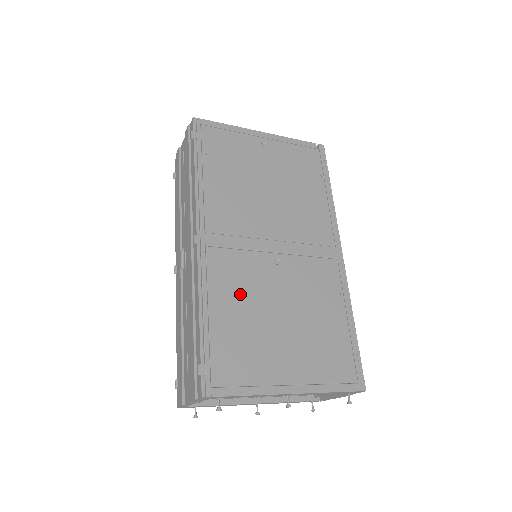
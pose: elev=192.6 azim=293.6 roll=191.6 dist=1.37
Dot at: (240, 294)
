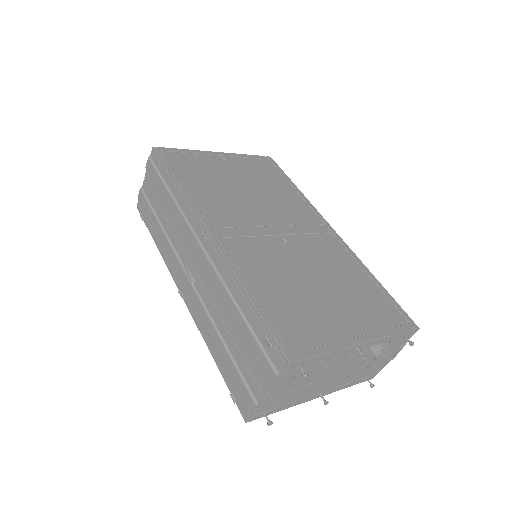
Dot at: (269, 271)
